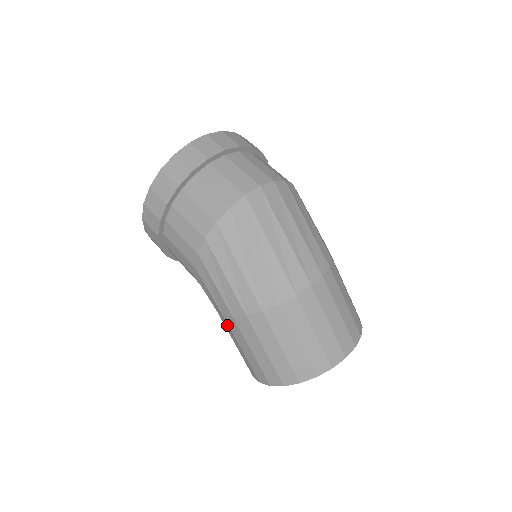
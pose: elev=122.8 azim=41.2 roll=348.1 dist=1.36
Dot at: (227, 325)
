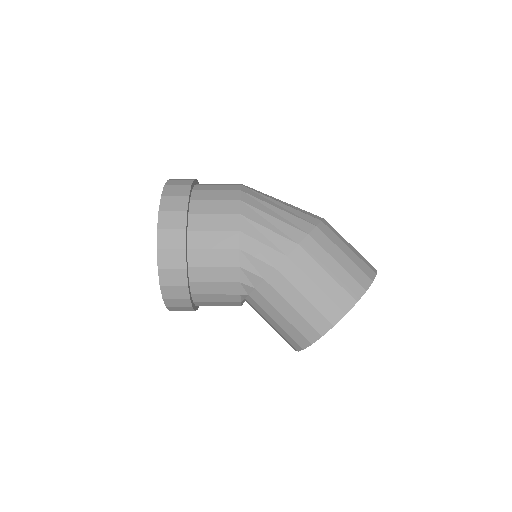
Dot at: (292, 267)
